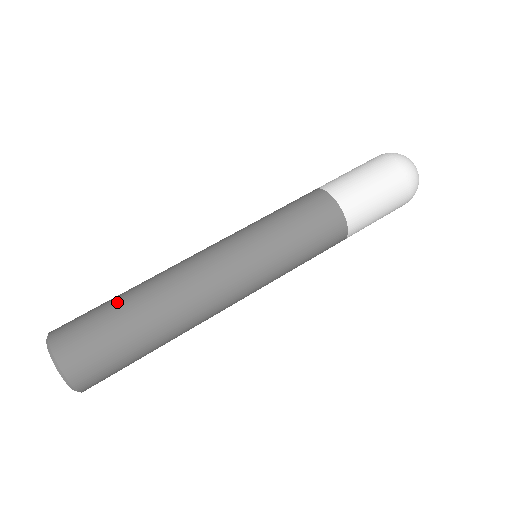
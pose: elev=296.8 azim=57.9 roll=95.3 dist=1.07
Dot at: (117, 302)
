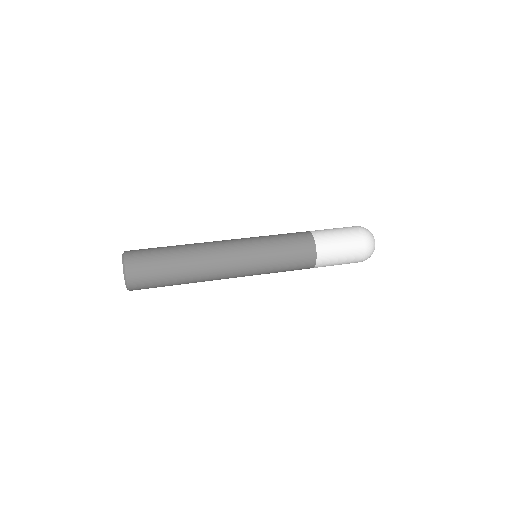
Dot at: occluded
